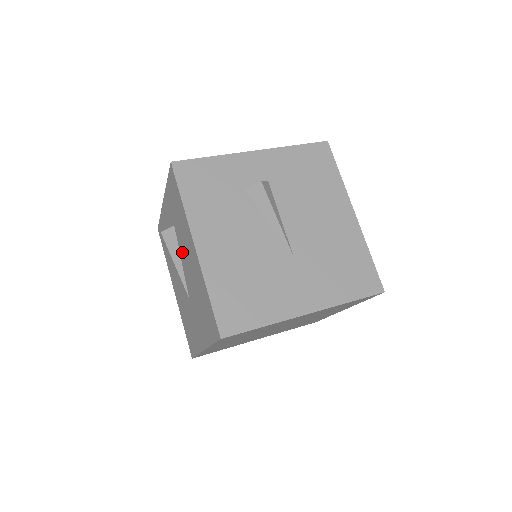
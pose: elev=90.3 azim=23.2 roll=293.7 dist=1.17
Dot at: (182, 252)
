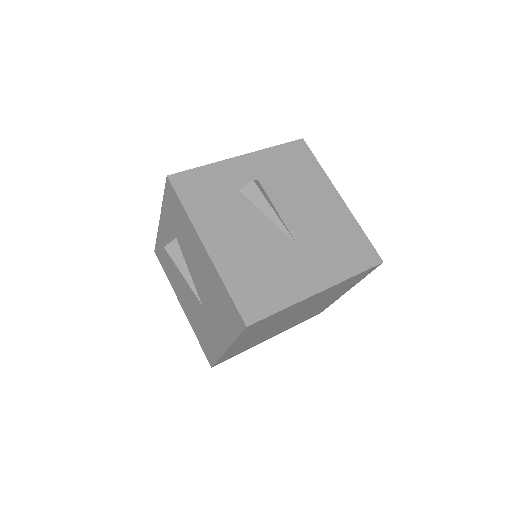
Dot at: (189, 261)
